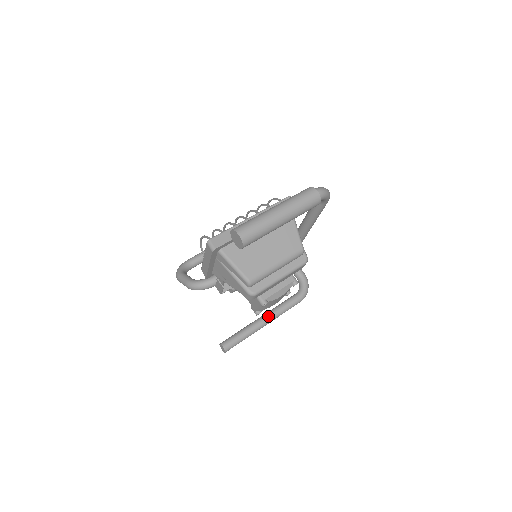
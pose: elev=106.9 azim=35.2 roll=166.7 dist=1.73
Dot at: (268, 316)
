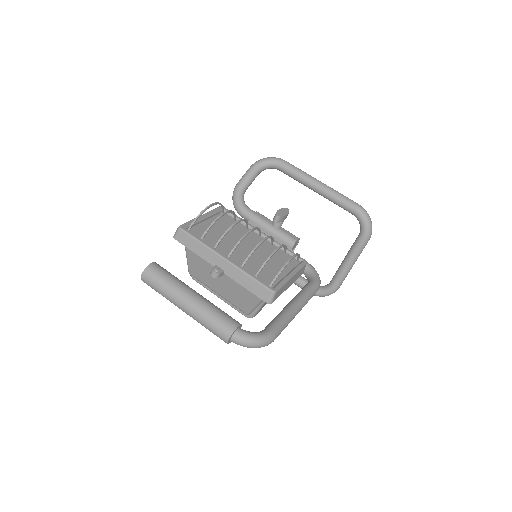
Dot at: occluded
